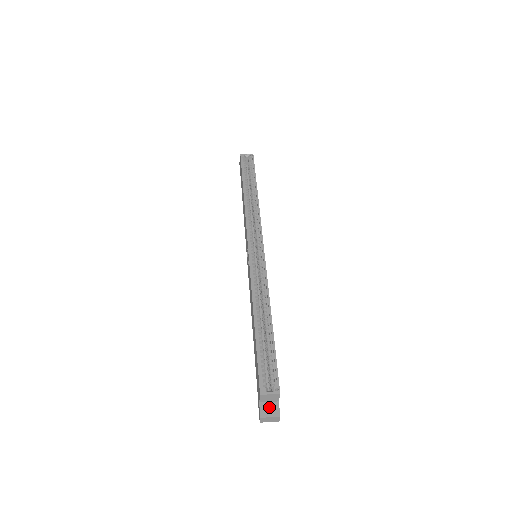
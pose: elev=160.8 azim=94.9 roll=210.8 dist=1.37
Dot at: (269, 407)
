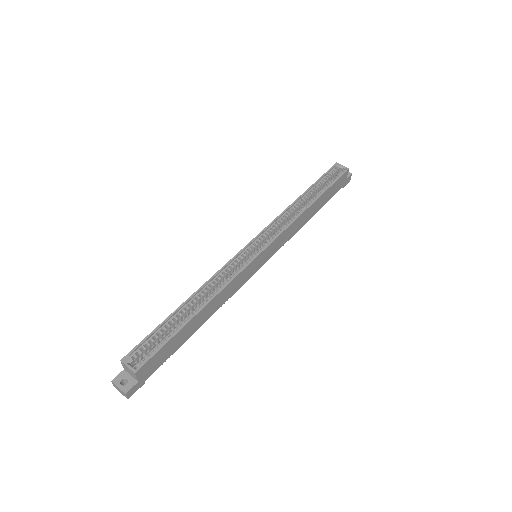
Dot at: (127, 379)
